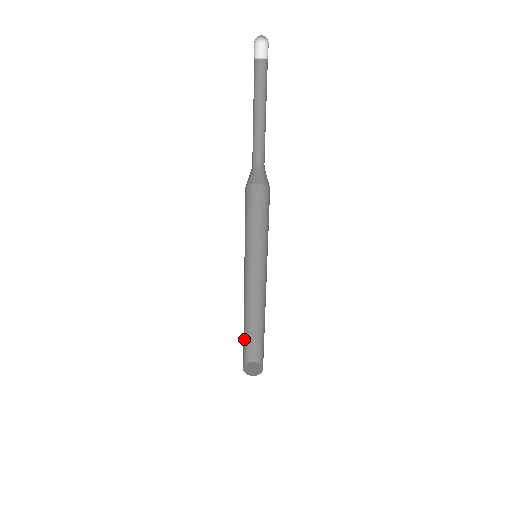
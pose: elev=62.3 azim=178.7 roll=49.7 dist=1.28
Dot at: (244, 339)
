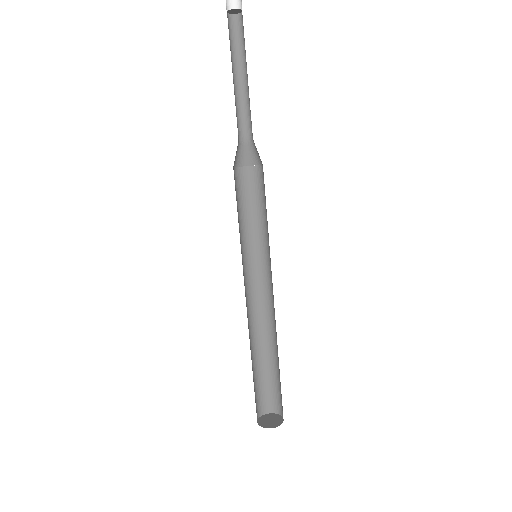
Dot at: occluded
